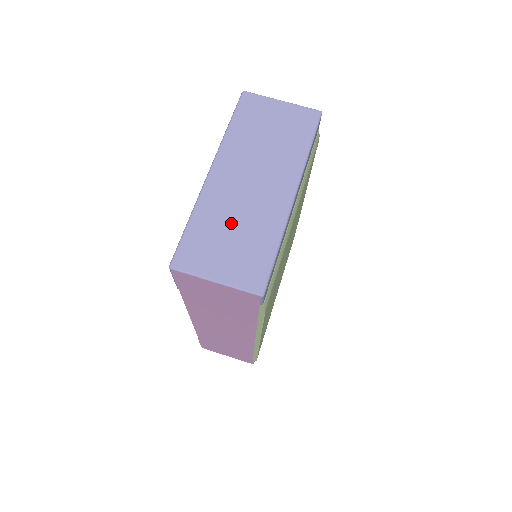
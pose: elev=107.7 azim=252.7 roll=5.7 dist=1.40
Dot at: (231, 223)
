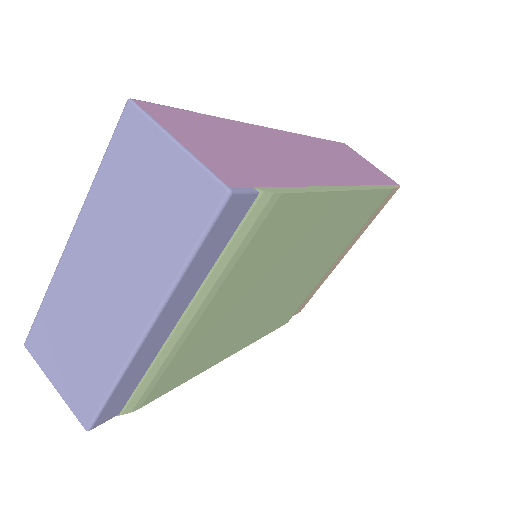
Dot at: (75, 329)
